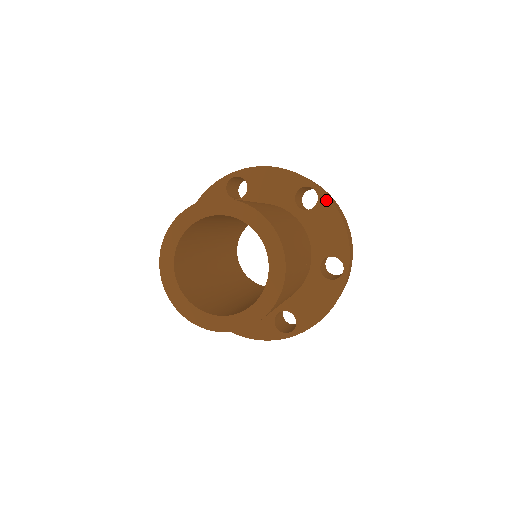
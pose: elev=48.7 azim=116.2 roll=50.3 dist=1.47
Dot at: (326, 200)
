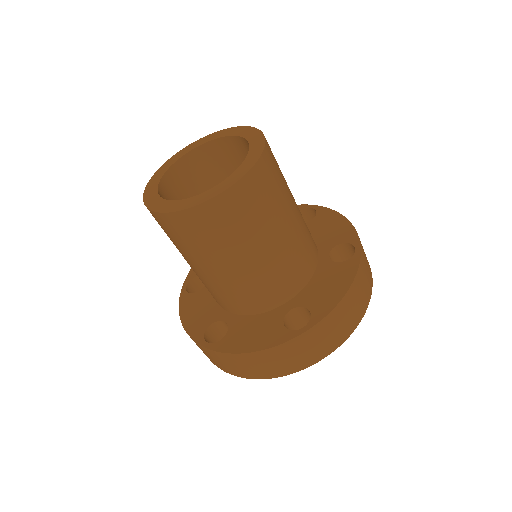
Dot at: (324, 210)
